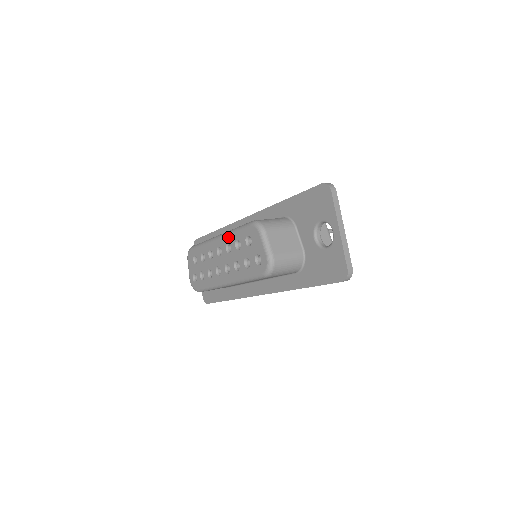
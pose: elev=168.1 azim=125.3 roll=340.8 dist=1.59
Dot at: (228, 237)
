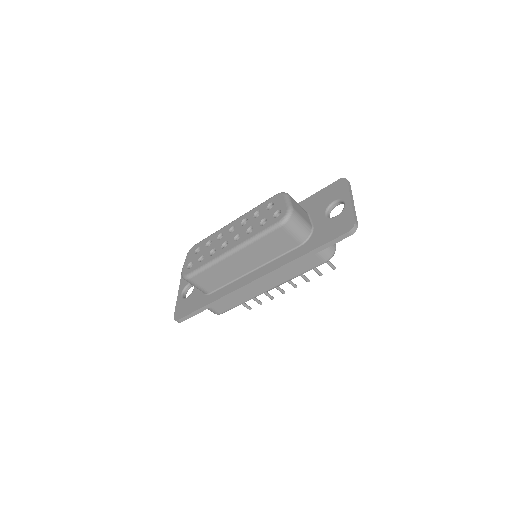
Dot at: (247, 214)
